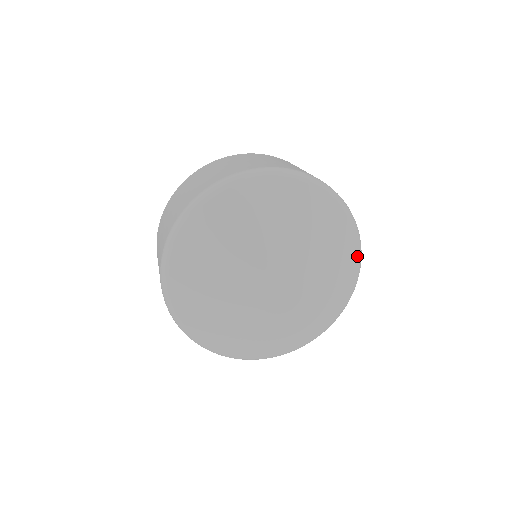
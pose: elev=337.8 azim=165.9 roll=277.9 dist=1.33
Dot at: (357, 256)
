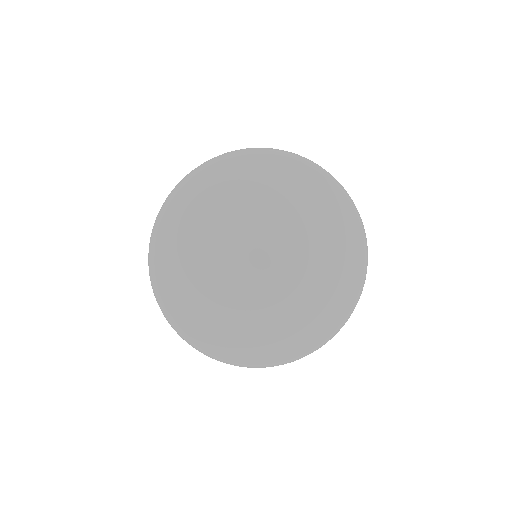
Dot at: (352, 213)
